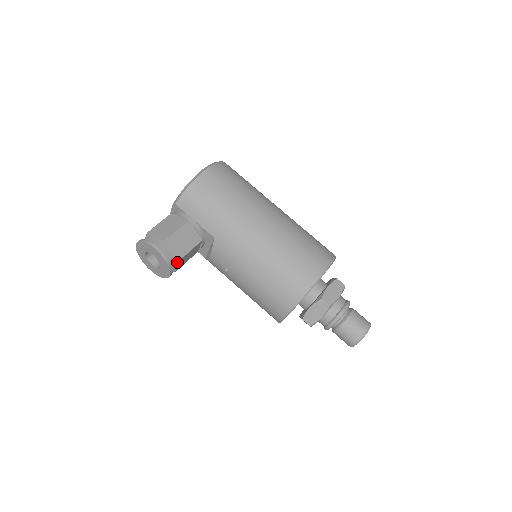
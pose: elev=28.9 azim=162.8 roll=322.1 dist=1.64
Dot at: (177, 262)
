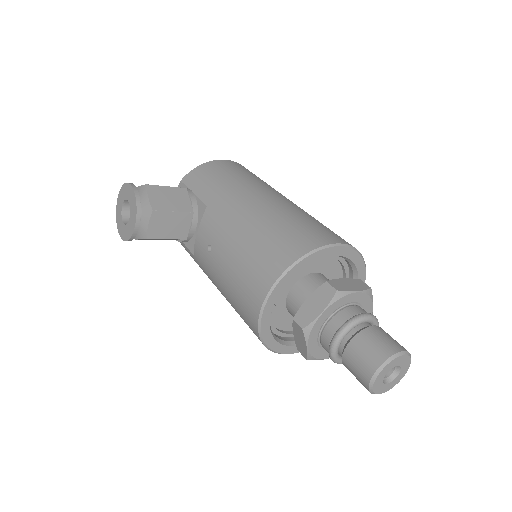
Dot at: (151, 213)
